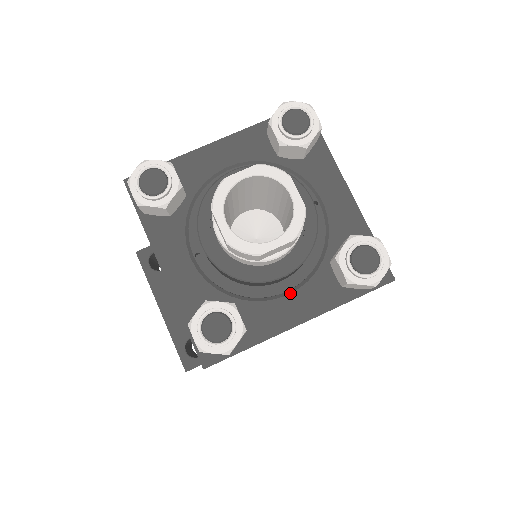
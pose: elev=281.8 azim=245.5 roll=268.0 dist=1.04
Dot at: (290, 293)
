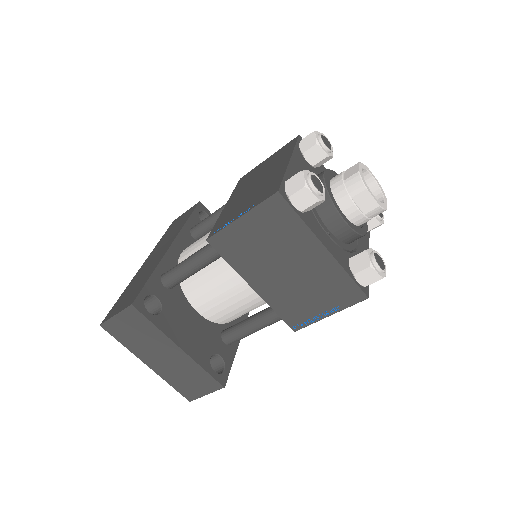
Dot at: (358, 243)
